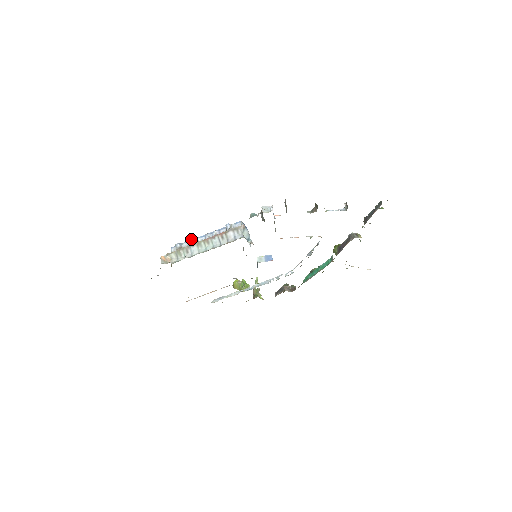
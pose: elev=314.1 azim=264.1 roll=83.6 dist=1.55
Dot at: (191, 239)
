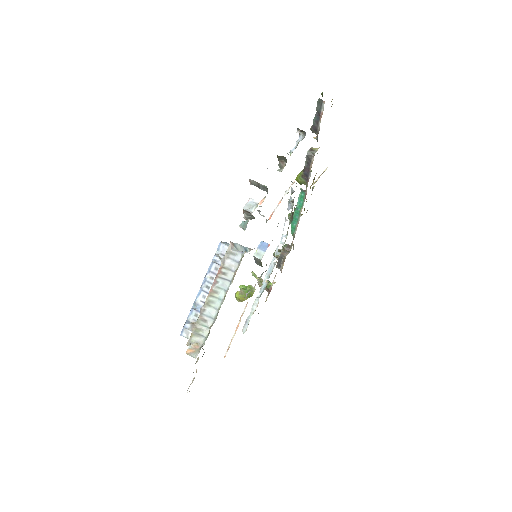
Dot at: (193, 307)
